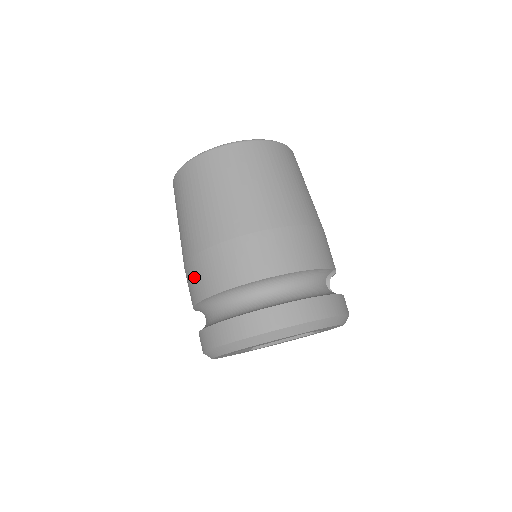
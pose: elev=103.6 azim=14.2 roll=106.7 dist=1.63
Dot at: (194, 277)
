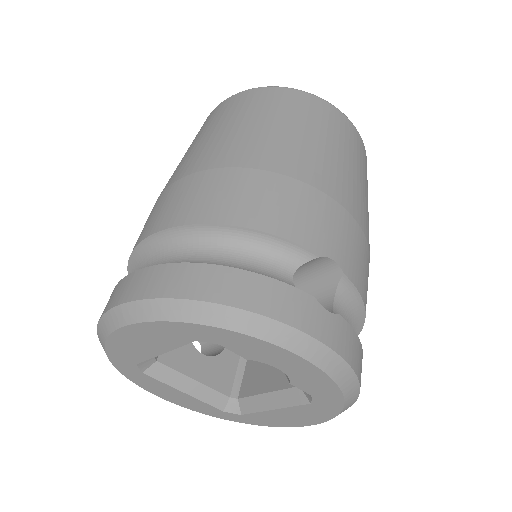
Dot at: occluded
